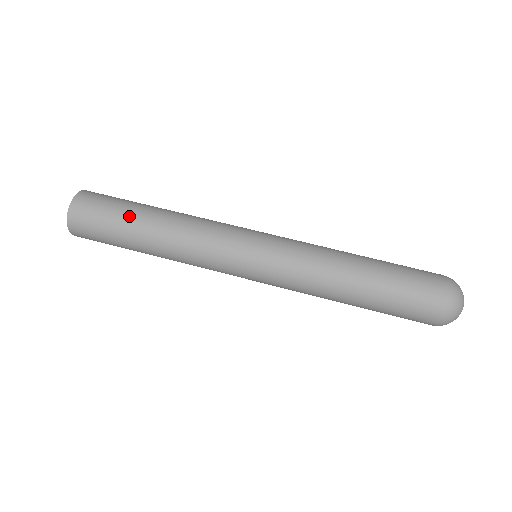
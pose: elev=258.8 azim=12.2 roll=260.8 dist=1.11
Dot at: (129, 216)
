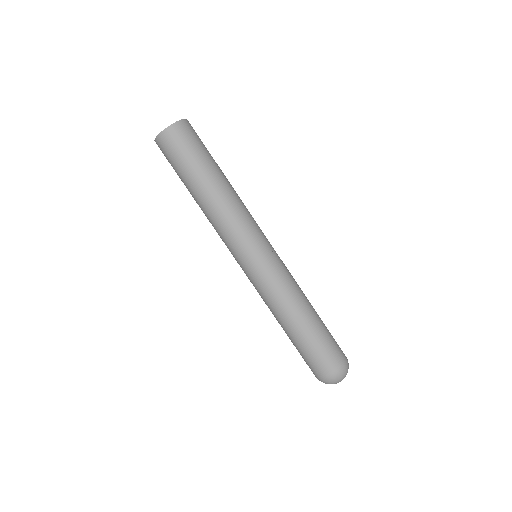
Dot at: (212, 162)
